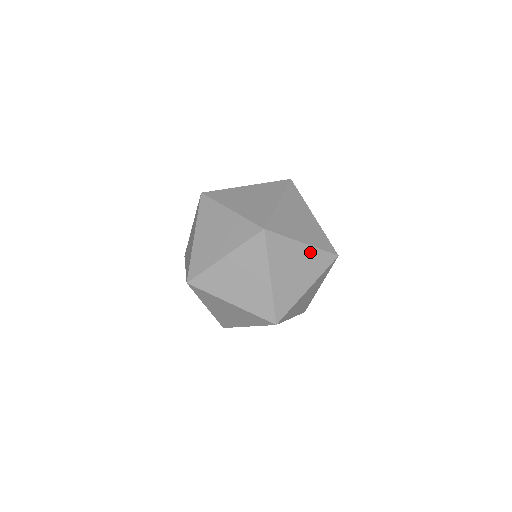
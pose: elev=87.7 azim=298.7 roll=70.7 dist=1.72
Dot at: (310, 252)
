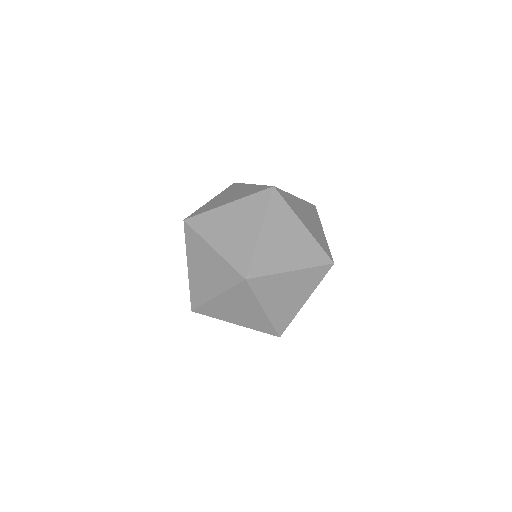
Dot at: (307, 238)
